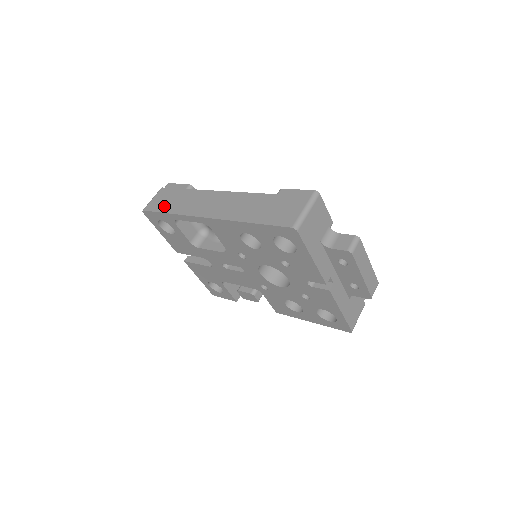
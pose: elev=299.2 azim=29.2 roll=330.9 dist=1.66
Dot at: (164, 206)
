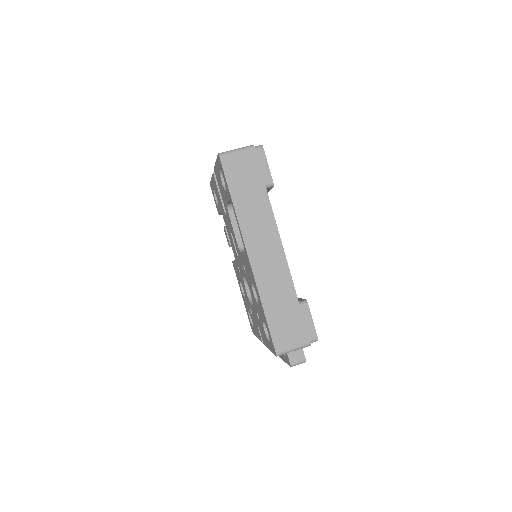
Dot at: (236, 183)
